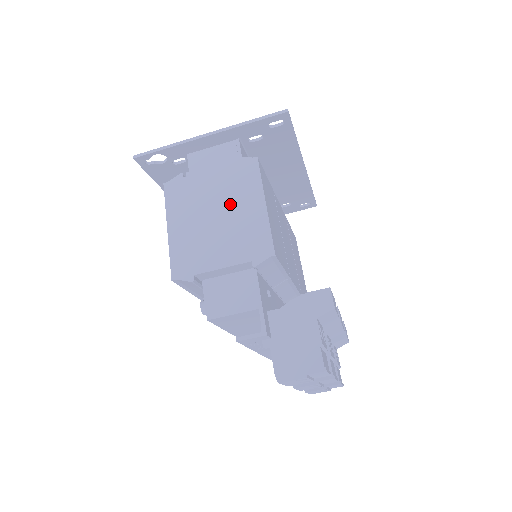
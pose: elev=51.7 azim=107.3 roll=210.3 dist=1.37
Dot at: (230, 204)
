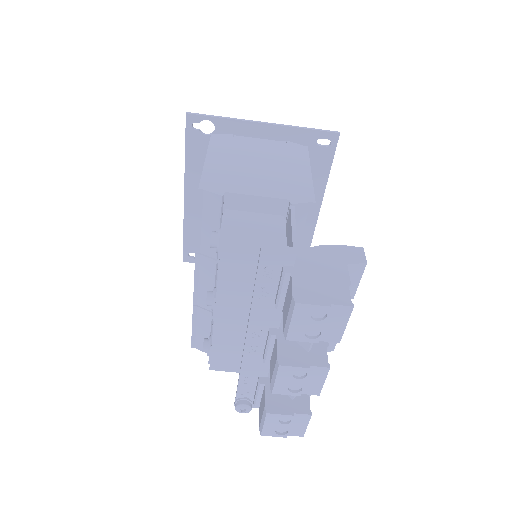
Dot at: (276, 162)
